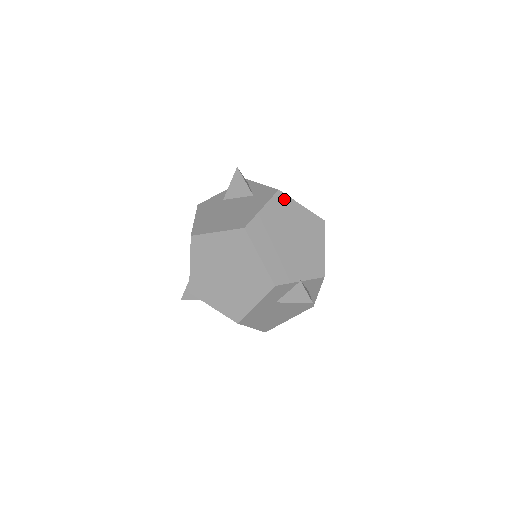
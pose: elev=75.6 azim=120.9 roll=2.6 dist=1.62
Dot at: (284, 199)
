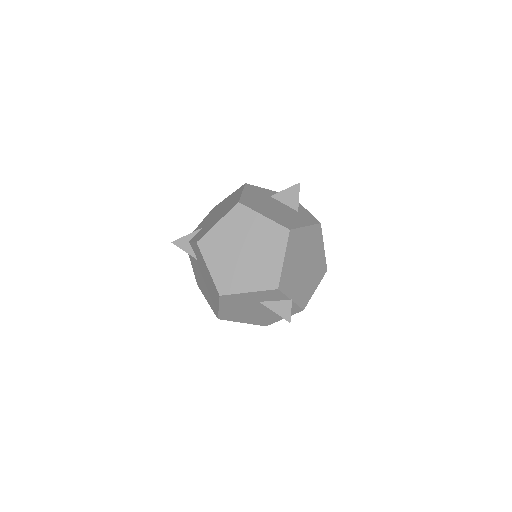
Dot at: (319, 233)
